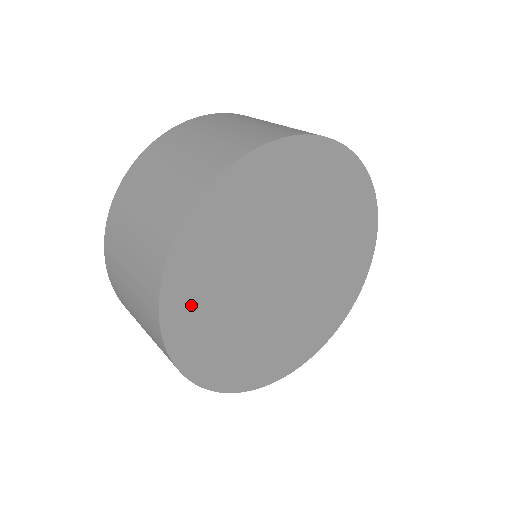
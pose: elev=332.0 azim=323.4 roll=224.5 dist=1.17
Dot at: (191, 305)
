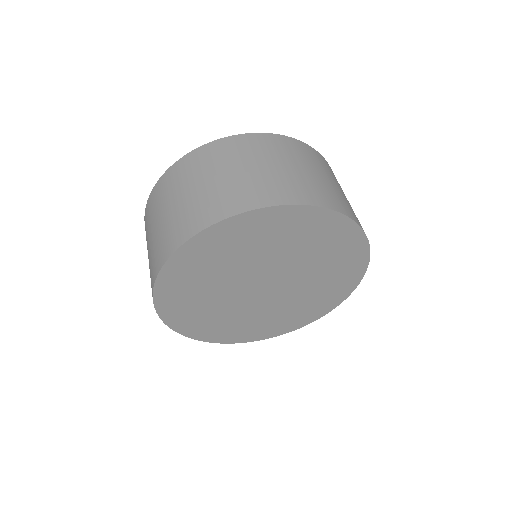
Dot at: (183, 311)
